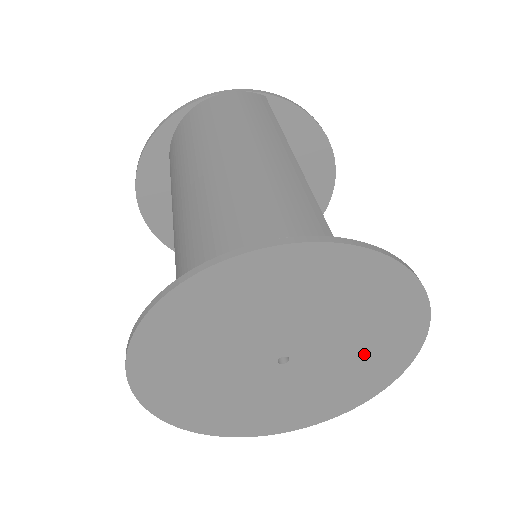
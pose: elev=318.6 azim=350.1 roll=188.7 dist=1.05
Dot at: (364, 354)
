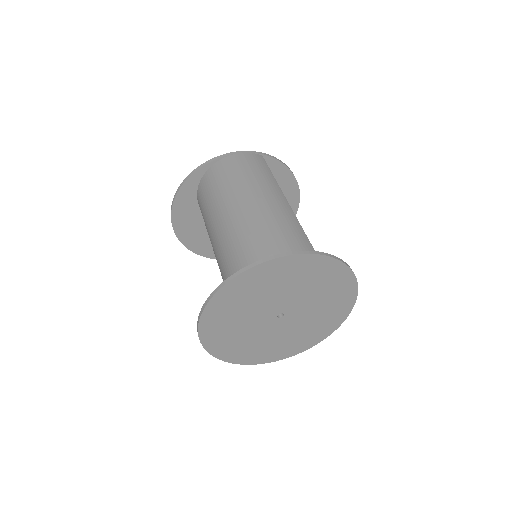
Dot at: (322, 313)
